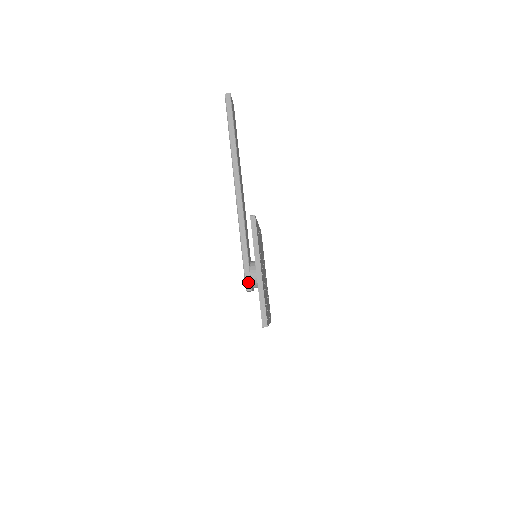
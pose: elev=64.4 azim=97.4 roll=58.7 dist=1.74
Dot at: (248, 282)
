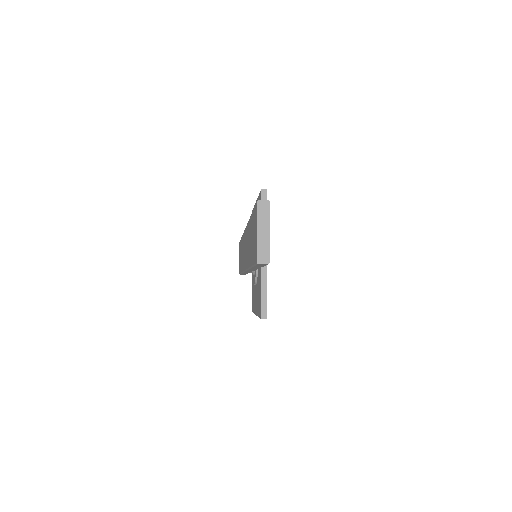
Dot at: occluded
